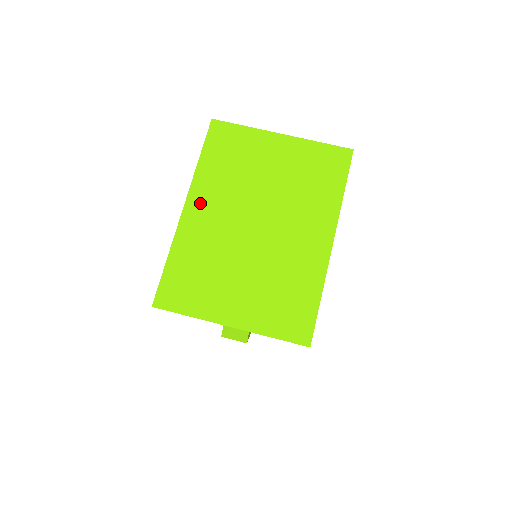
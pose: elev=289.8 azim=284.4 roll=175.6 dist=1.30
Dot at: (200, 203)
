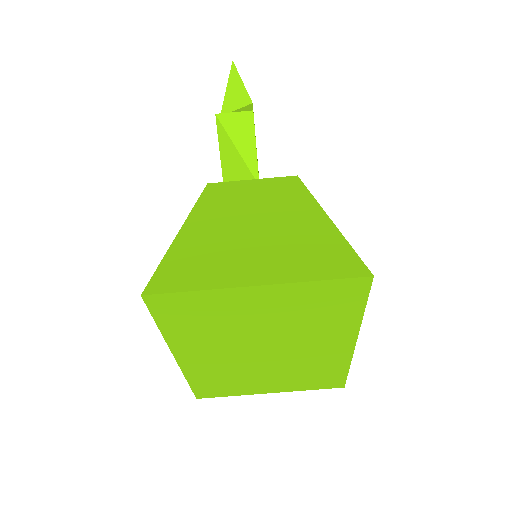
Dot at: (191, 353)
